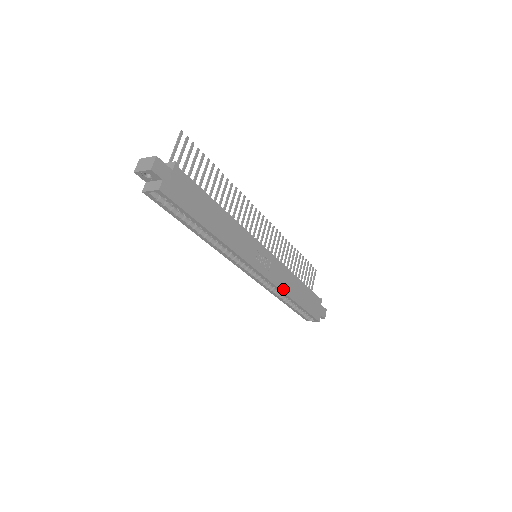
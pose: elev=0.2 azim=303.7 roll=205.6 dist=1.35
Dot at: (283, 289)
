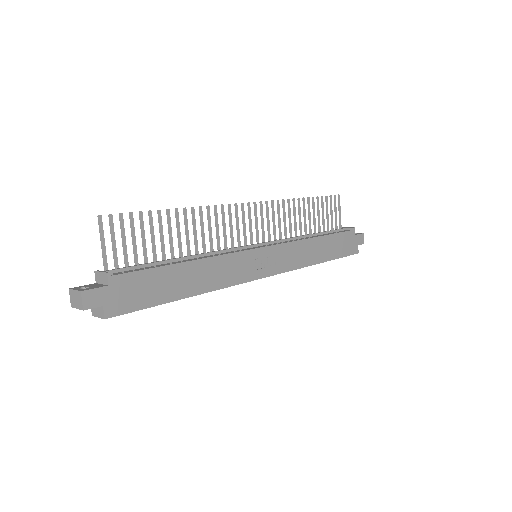
Dot at: (301, 265)
